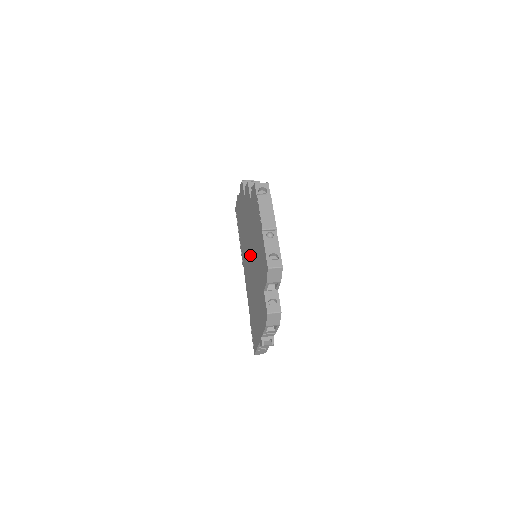
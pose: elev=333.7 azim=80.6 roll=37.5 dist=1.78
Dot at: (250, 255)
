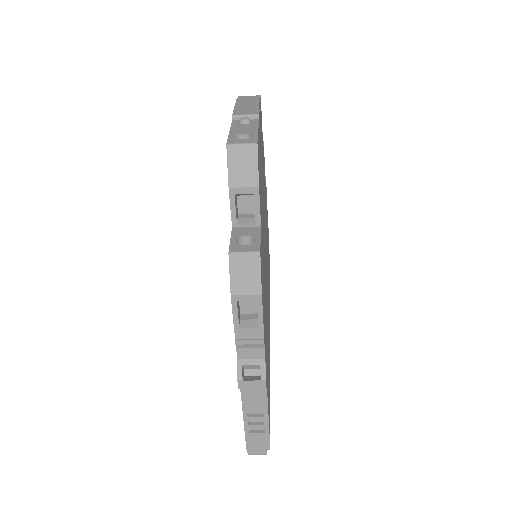
Dot at: occluded
